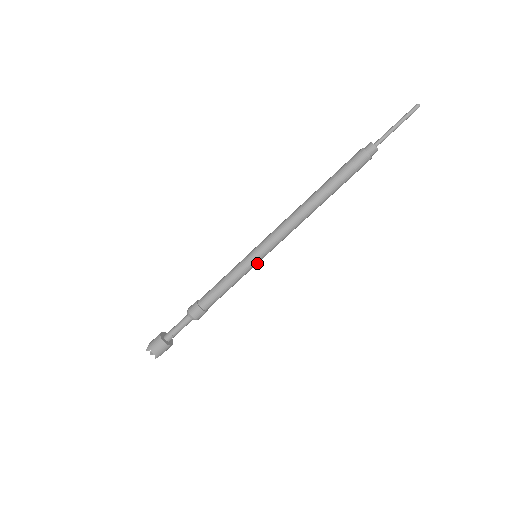
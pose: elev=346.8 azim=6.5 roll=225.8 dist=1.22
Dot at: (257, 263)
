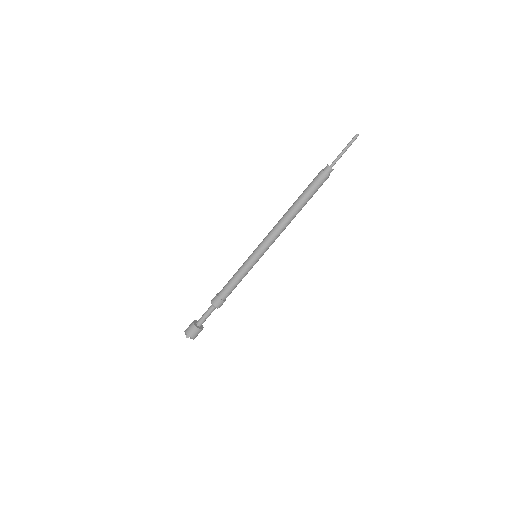
Dot at: (257, 260)
